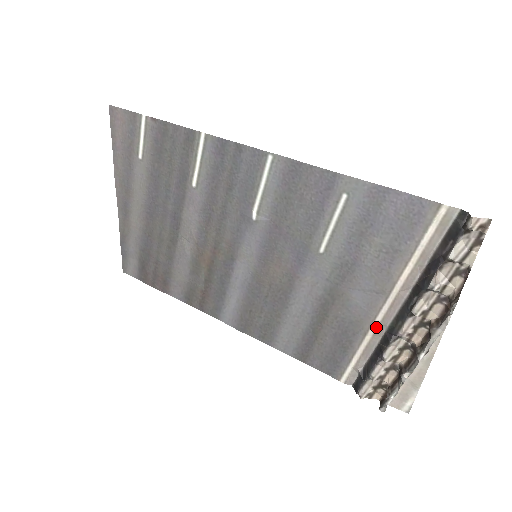
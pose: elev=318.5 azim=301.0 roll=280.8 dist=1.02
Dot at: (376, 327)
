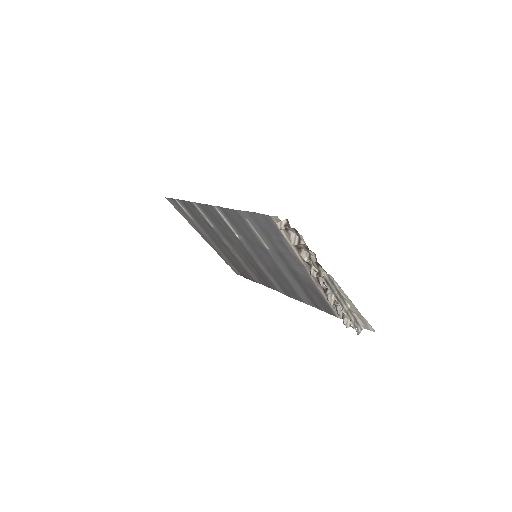
Dot at: (317, 284)
